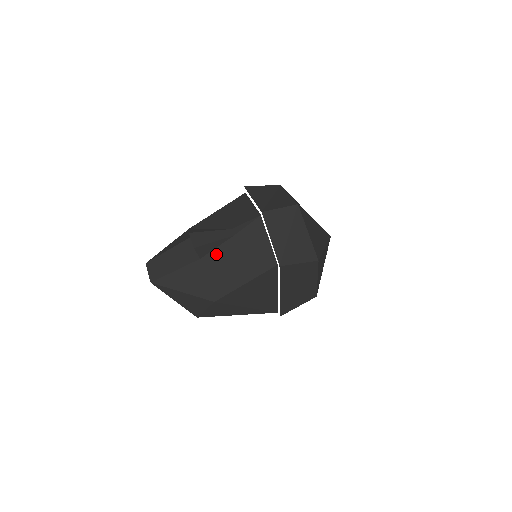
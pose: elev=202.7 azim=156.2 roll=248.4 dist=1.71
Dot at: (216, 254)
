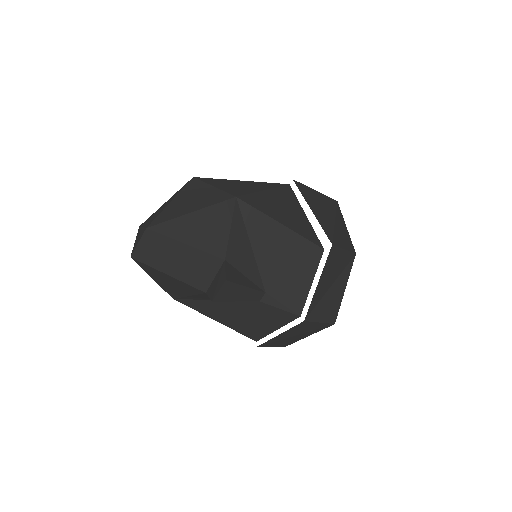
Dot at: occluded
